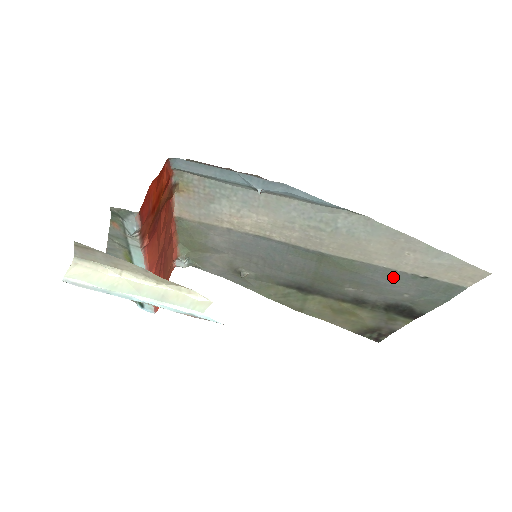
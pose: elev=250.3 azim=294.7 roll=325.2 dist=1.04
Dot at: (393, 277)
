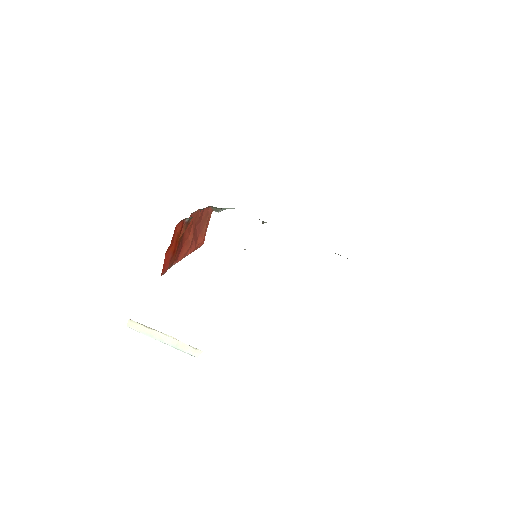
Dot at: occluded
